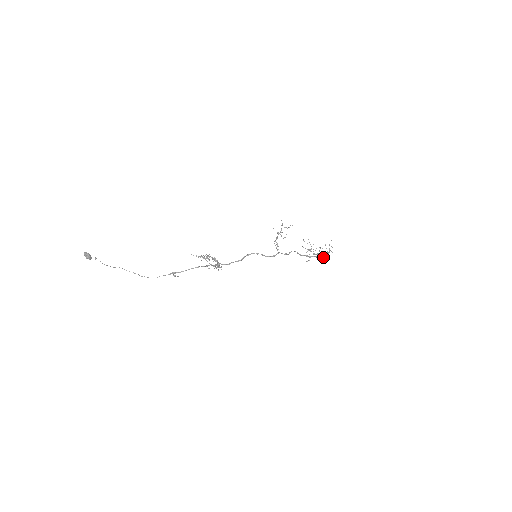
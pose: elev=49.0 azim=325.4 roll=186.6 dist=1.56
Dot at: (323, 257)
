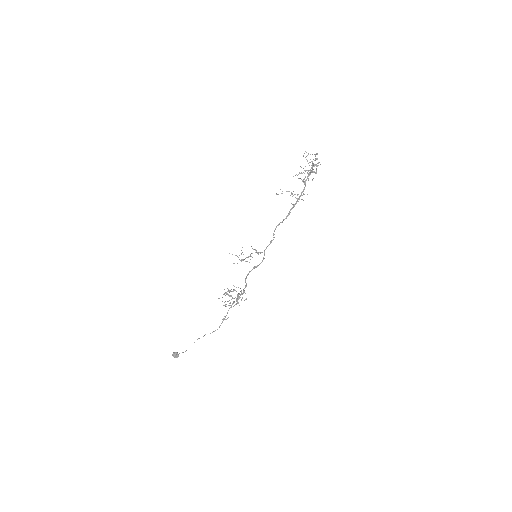
Dot at: occluded
